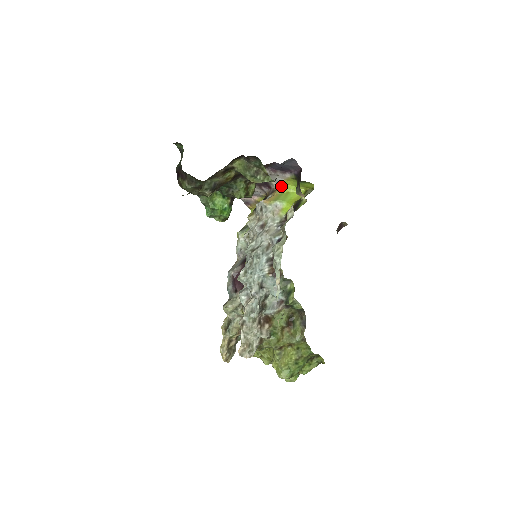
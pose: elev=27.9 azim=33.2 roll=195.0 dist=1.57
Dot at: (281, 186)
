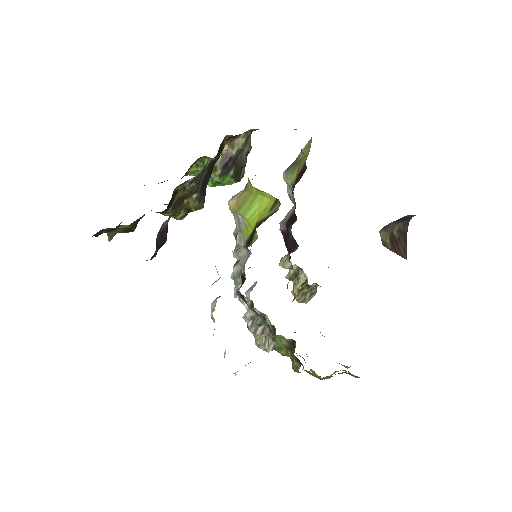
Dot at: (249, 180)
